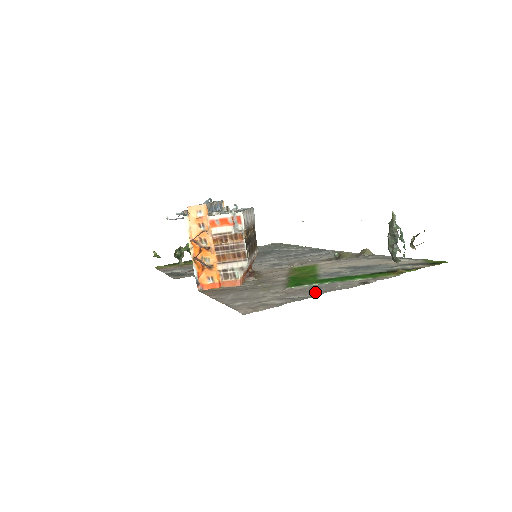
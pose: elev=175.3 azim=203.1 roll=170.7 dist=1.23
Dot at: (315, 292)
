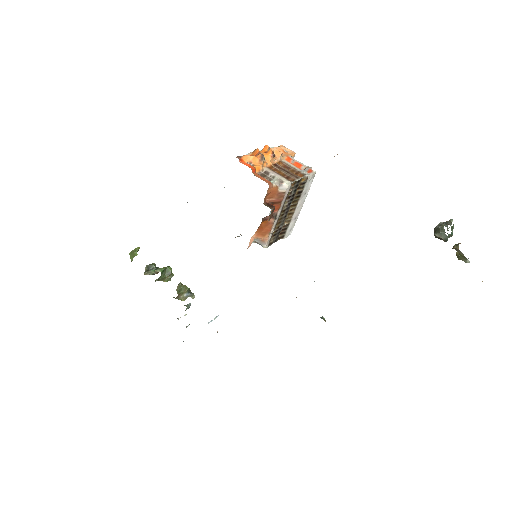
Dot at: occluded
